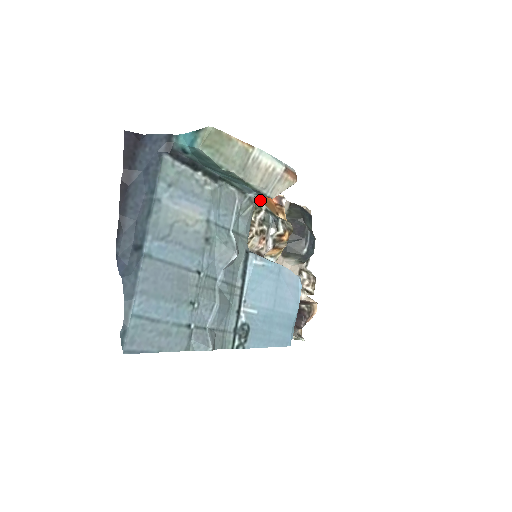
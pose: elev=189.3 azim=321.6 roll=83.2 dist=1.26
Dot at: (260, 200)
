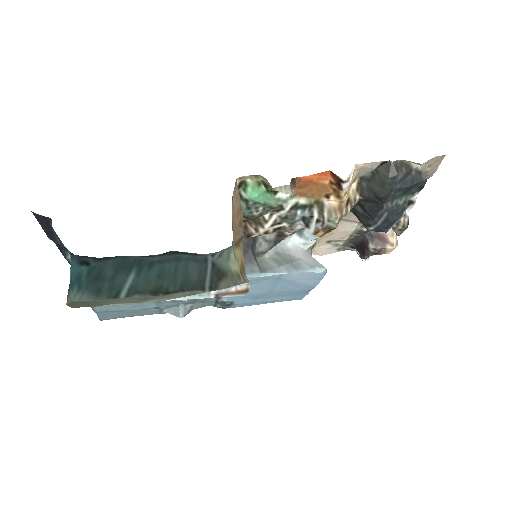
Dot at: (287, 194)
